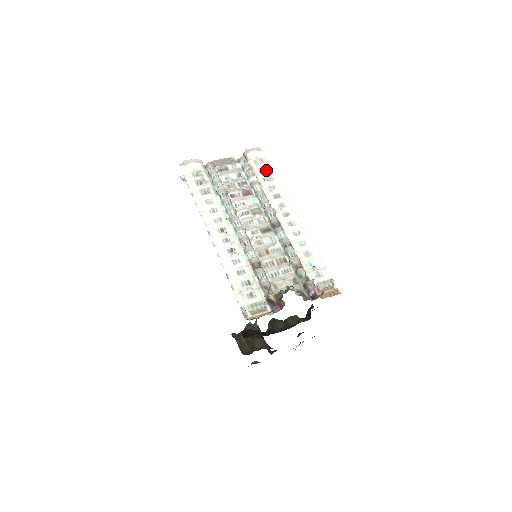
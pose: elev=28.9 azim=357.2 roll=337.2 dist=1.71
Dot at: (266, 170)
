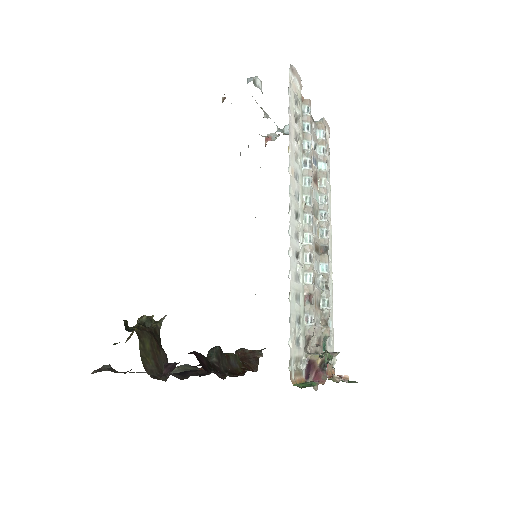
Dot at: (328, 164)
